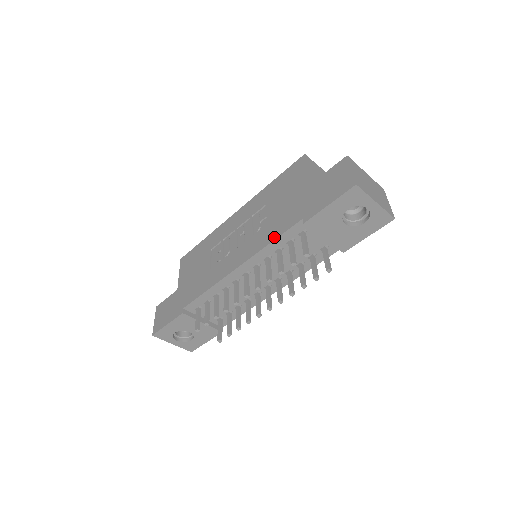
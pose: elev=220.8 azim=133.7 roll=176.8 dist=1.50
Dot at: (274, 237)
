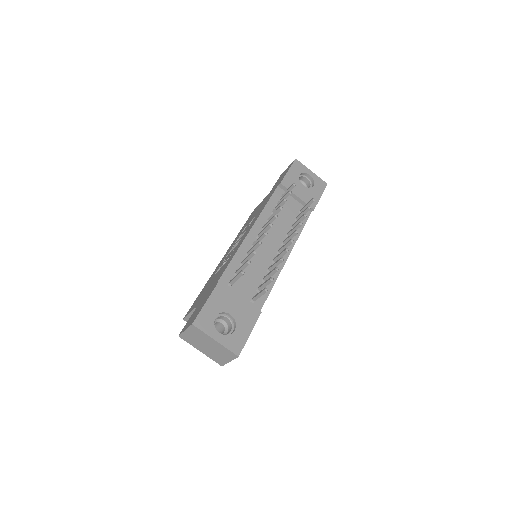
Dot at: (266, 203)
